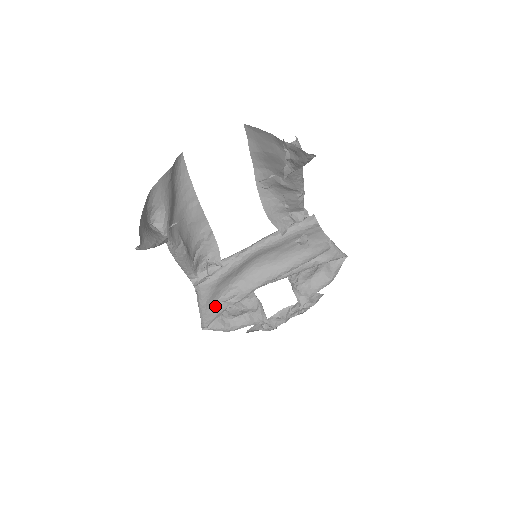
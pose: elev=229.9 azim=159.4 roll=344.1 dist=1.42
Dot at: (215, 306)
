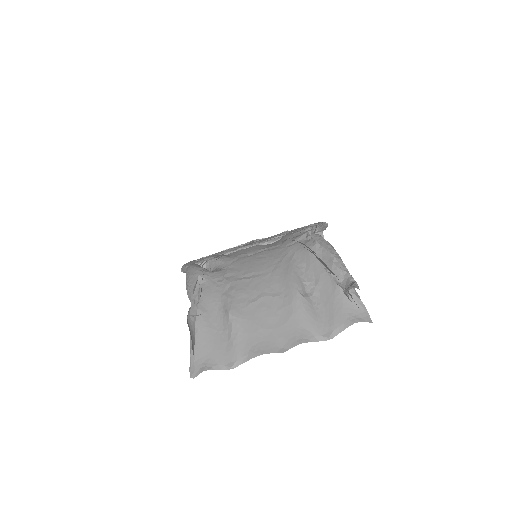
Dot at: occluded
